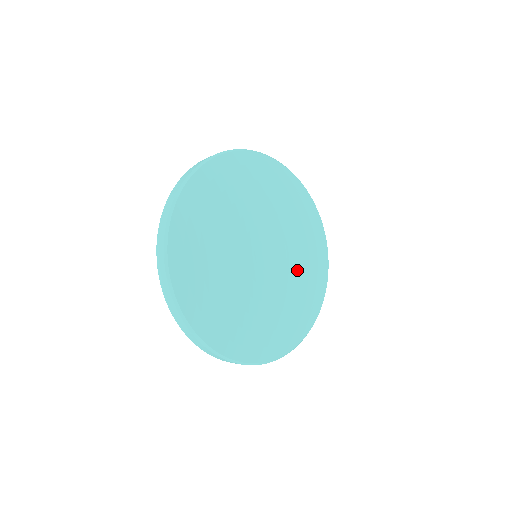
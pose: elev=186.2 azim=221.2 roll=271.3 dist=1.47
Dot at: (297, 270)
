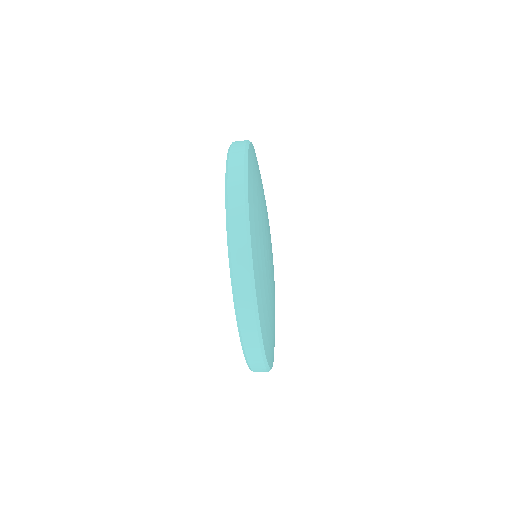
Dot at: occluded
